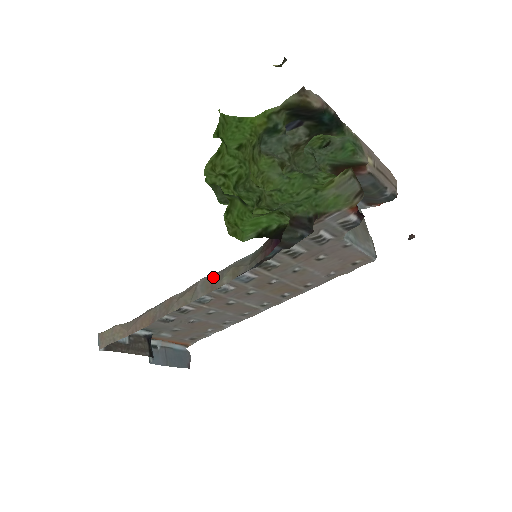
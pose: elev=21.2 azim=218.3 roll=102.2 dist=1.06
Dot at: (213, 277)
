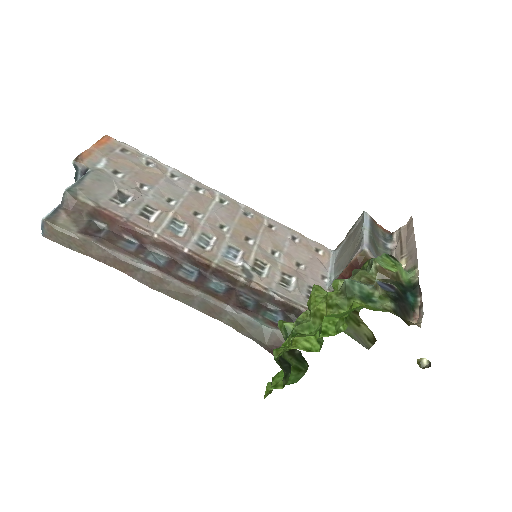
Dot at: (216, 308)
